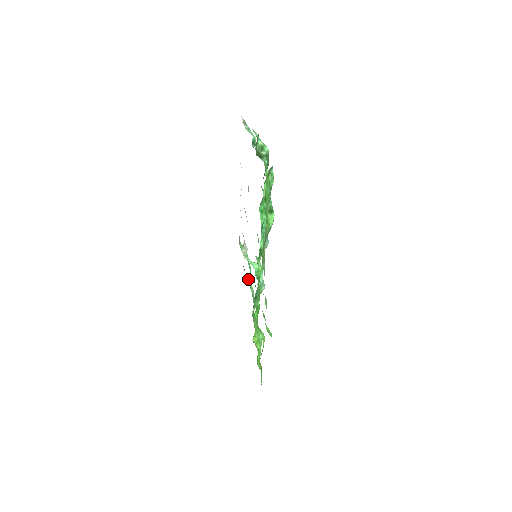
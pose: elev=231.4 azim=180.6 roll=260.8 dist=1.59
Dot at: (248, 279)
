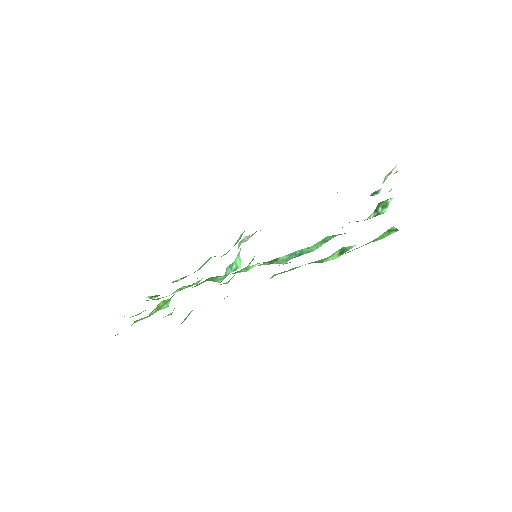
Dot at: (211, 257)
